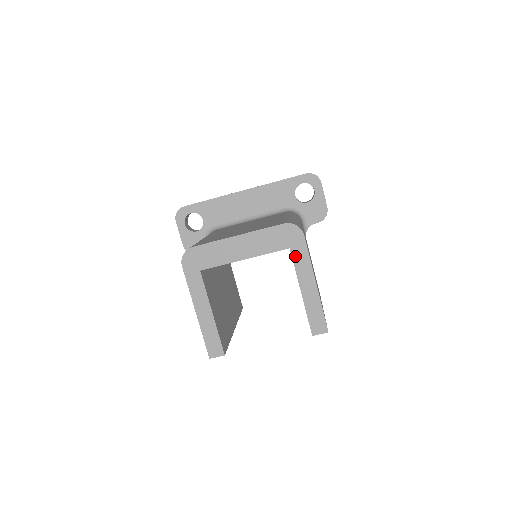
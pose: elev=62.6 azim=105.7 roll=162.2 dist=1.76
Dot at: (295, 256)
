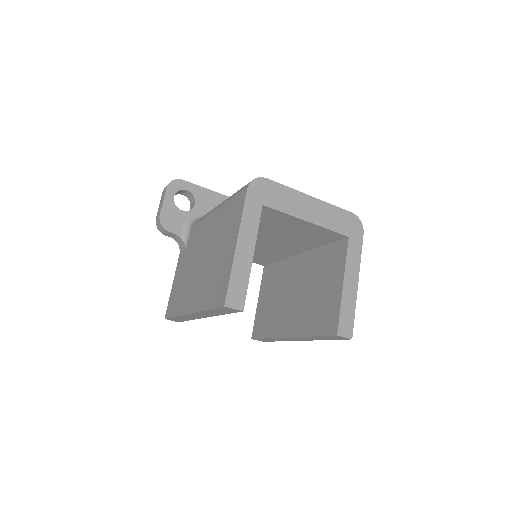
Dot at: (350, 247)
